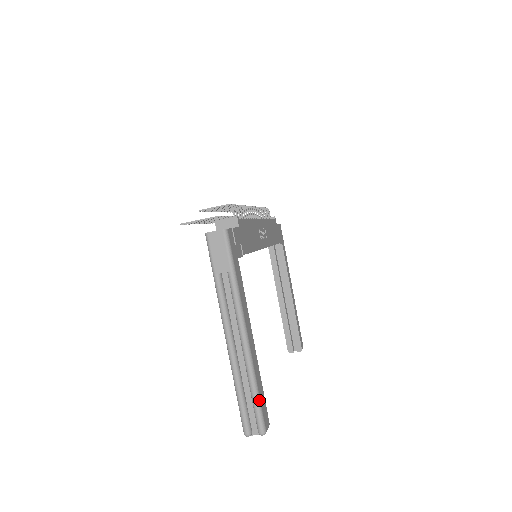
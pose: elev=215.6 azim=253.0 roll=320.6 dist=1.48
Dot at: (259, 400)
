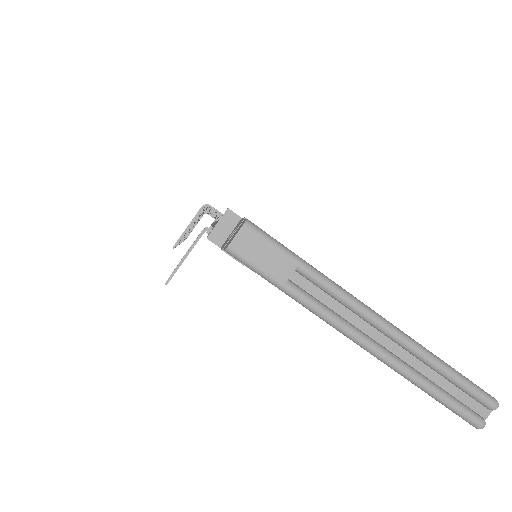
Dot at: (460, 374)
